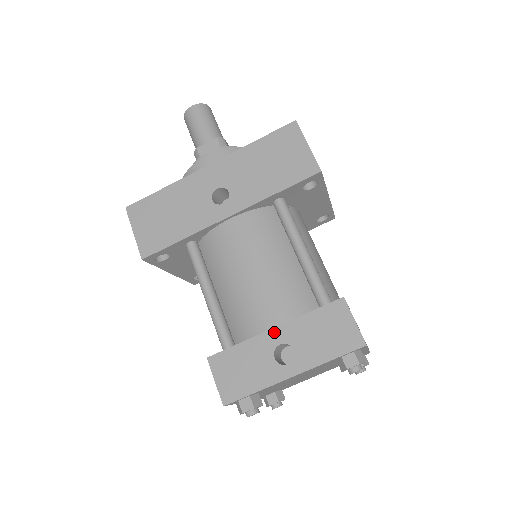
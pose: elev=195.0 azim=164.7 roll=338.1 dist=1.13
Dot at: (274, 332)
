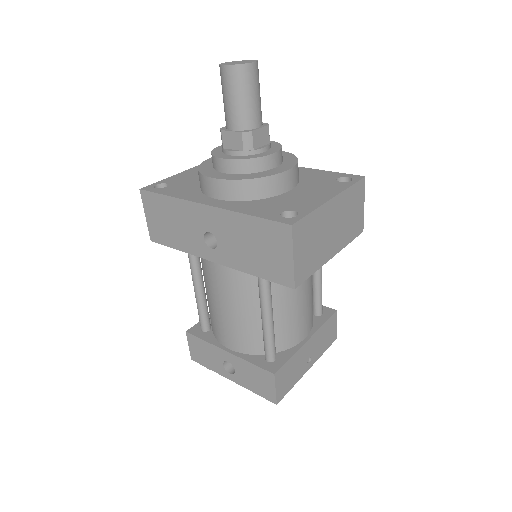
Dot at: (226, 353)
